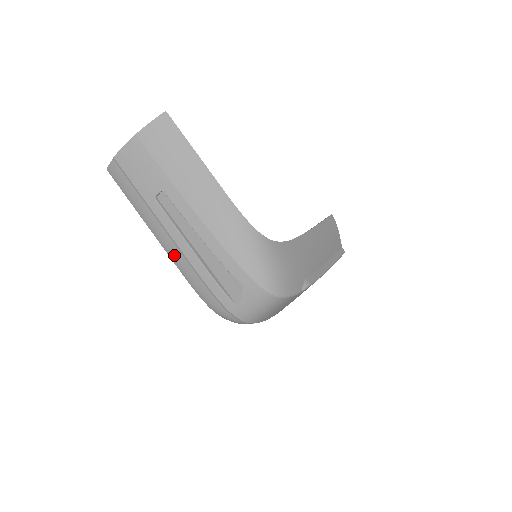
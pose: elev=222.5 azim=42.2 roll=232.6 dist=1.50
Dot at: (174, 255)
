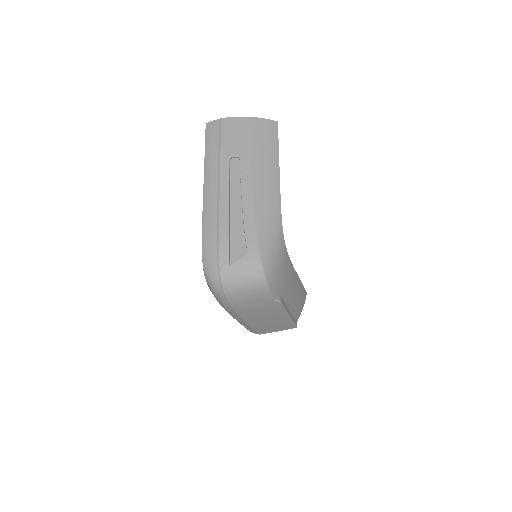
Dot at: (209, 202)
